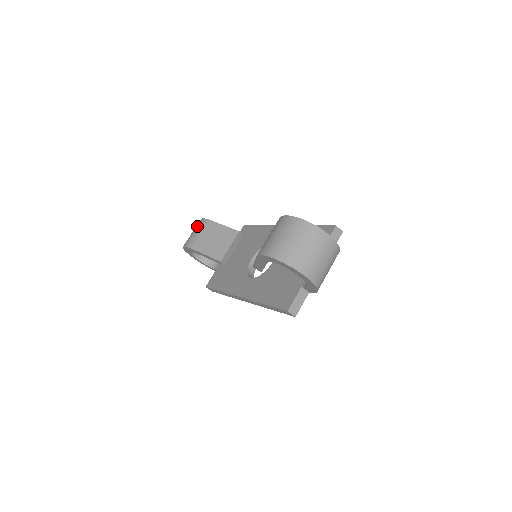
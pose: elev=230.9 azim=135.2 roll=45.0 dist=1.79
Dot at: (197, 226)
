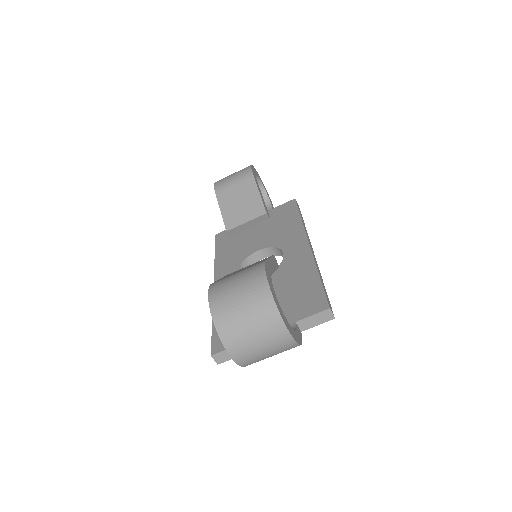
Dot at: (240, 171)
